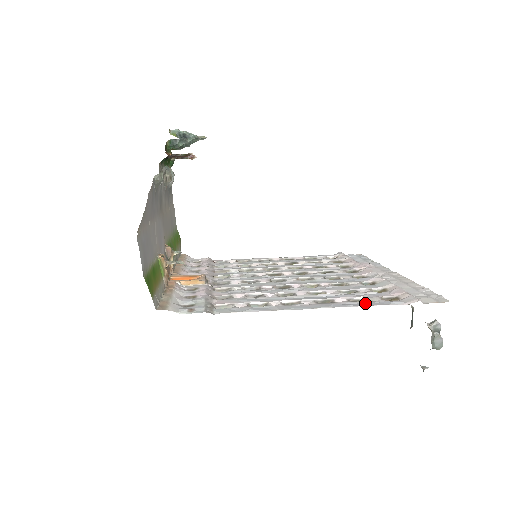
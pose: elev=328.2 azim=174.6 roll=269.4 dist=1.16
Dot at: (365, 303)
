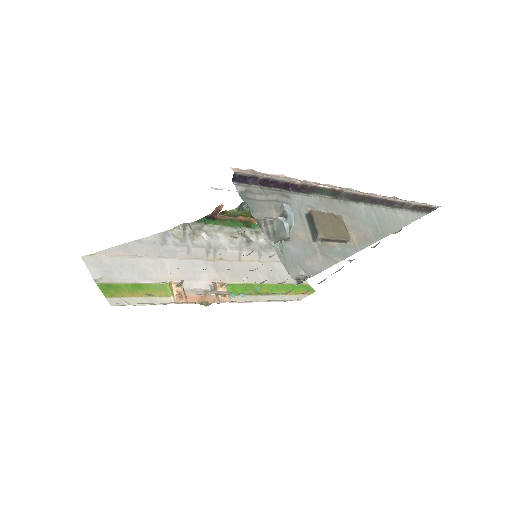
Dot at: occluded
